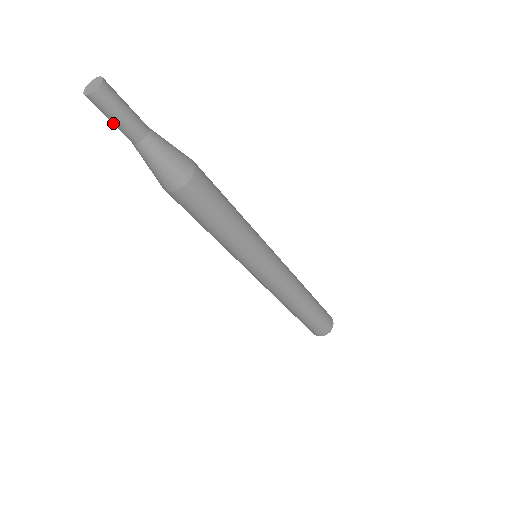
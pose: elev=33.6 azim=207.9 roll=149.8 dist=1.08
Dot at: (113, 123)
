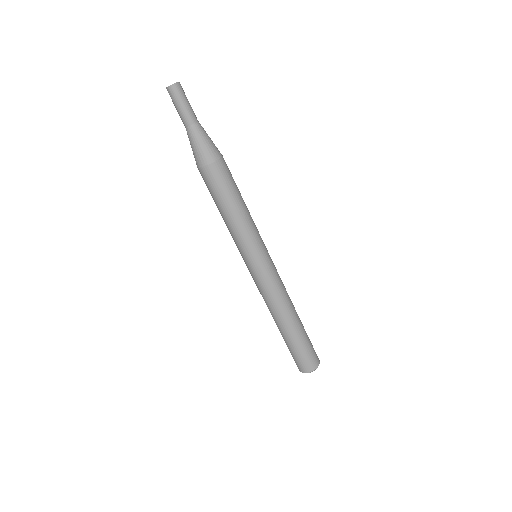
Dot at: (180, 109)
